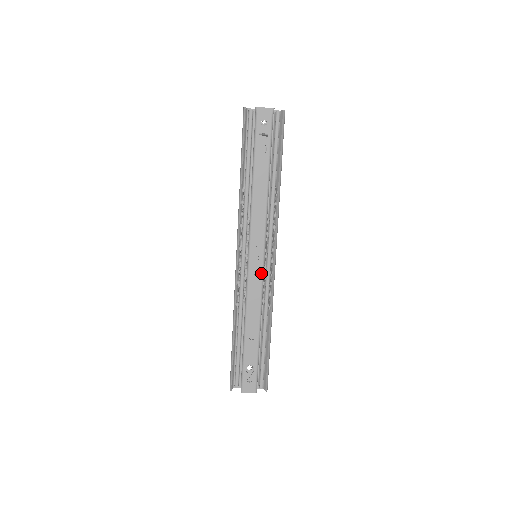
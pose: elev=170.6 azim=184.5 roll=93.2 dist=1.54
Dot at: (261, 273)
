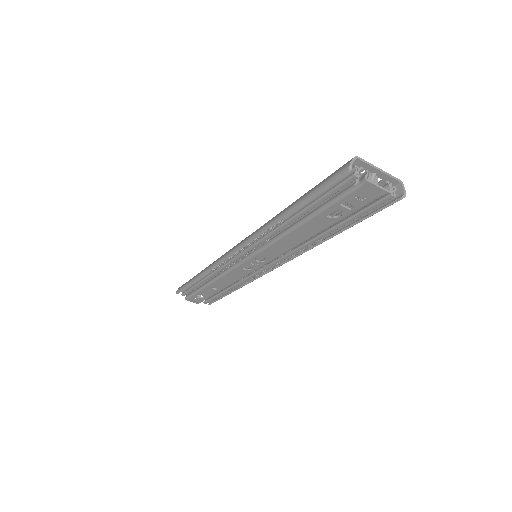
Dot at: (251, 271)
